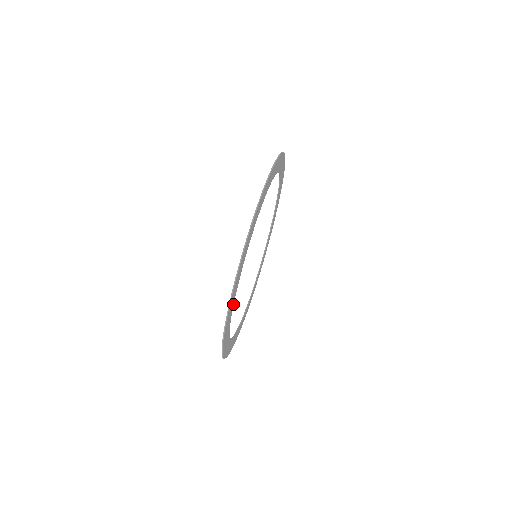
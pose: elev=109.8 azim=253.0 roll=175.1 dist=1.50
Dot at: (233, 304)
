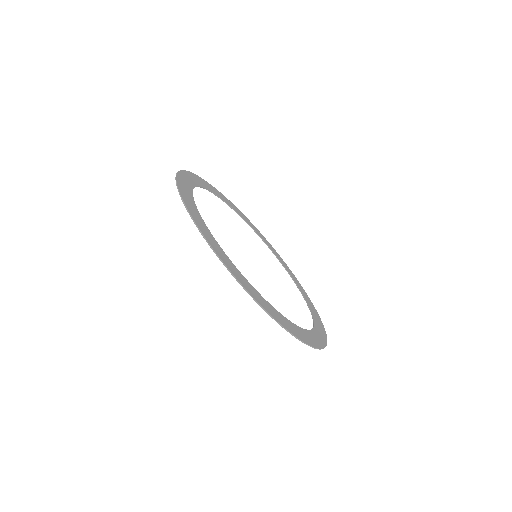
Dot at: (312, 313)
